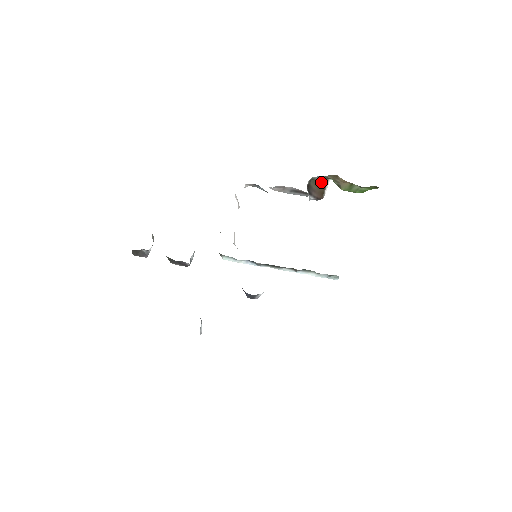
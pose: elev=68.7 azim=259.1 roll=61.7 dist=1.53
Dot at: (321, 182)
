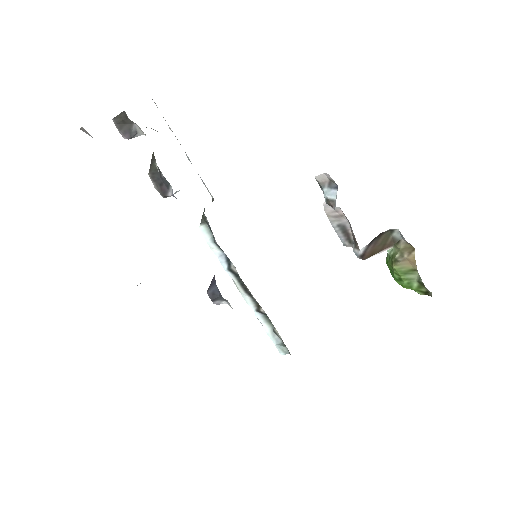
Dot at: (388, 242)
